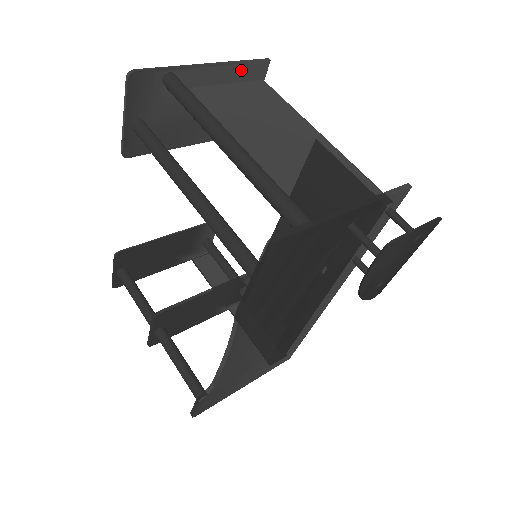
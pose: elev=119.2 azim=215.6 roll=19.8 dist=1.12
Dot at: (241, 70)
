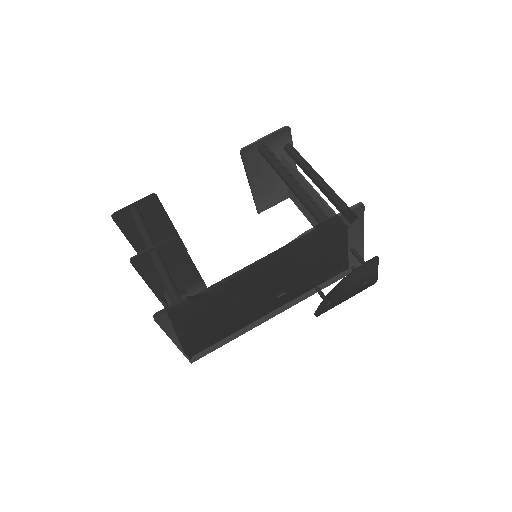
Dot at: occluded
